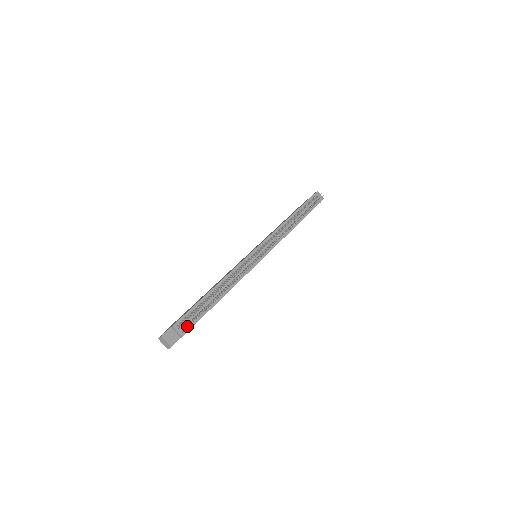
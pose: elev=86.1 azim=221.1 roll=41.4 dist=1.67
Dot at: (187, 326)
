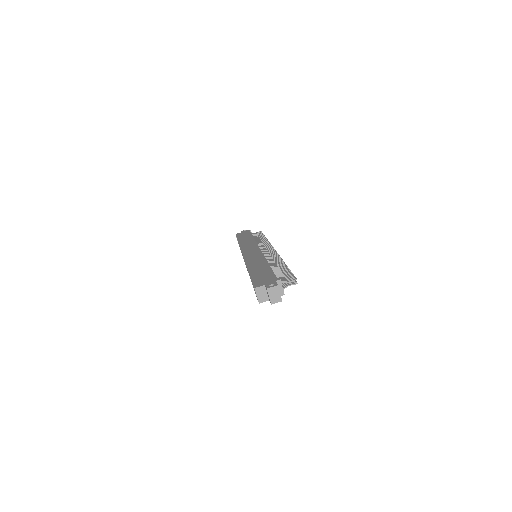
Dot at: occluded
